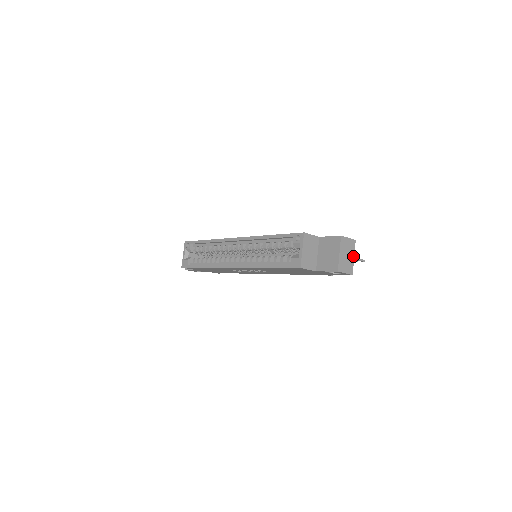
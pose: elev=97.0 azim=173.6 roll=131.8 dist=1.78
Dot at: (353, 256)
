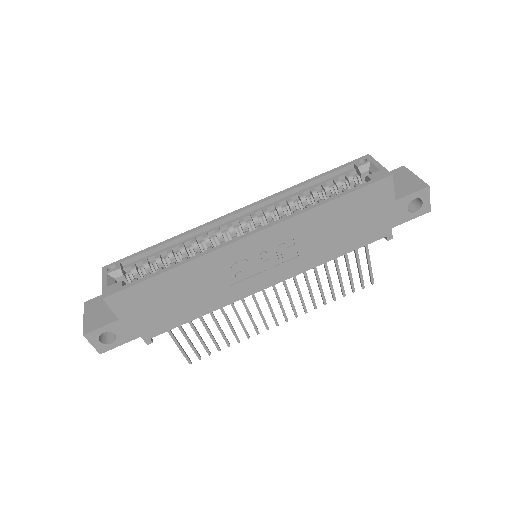
Dot at: occluded
